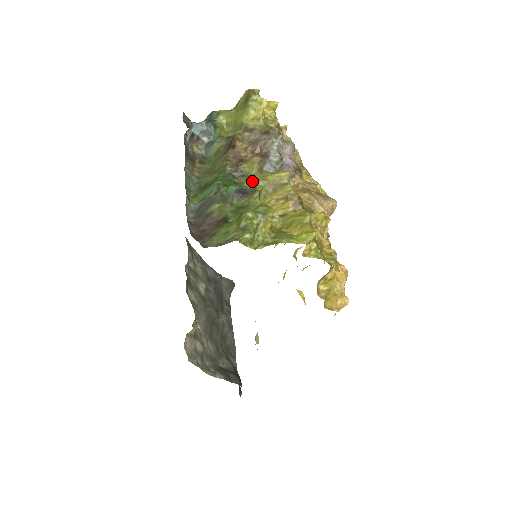
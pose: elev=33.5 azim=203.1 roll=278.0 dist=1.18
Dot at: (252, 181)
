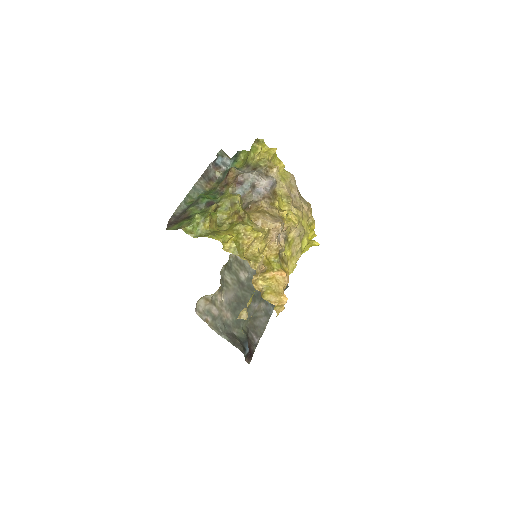
Dot at: (221, 198)
